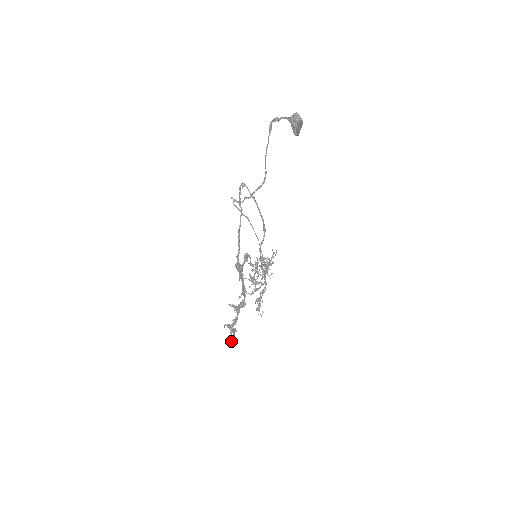
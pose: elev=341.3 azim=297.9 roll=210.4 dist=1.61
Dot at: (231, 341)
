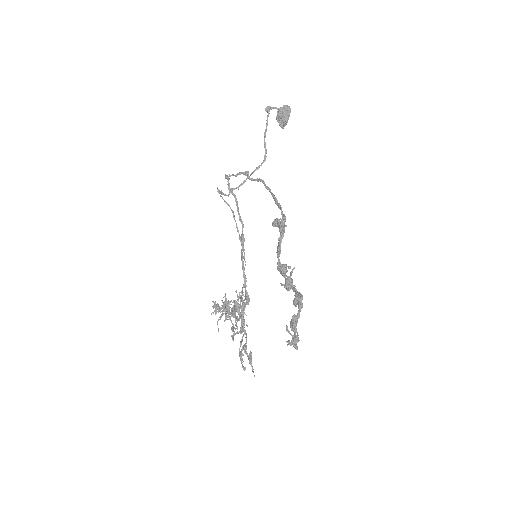
Dot at: (297, 338)
